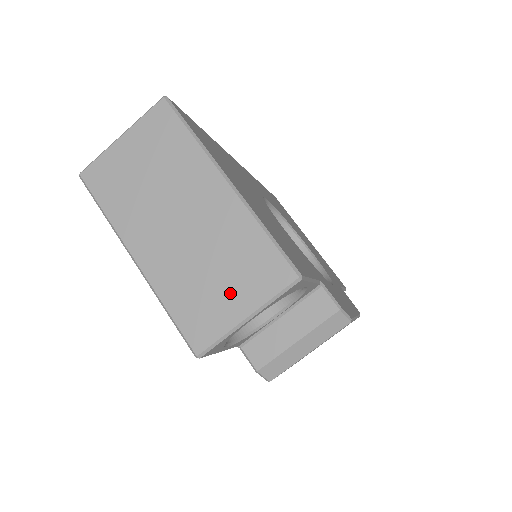
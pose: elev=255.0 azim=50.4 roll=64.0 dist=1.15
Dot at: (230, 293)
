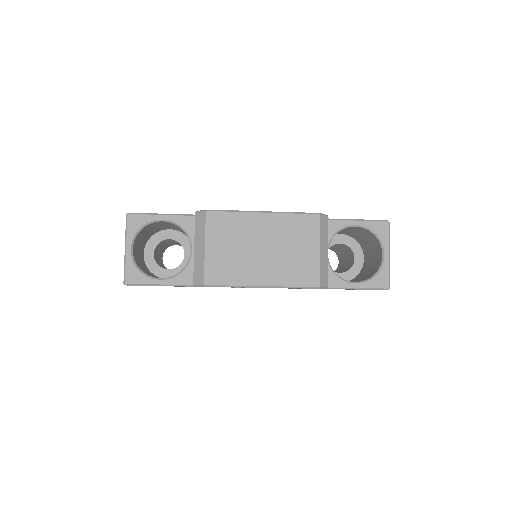
Dot at: occluded
